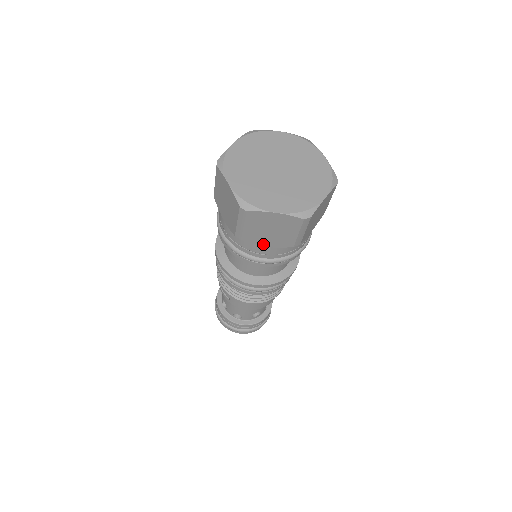
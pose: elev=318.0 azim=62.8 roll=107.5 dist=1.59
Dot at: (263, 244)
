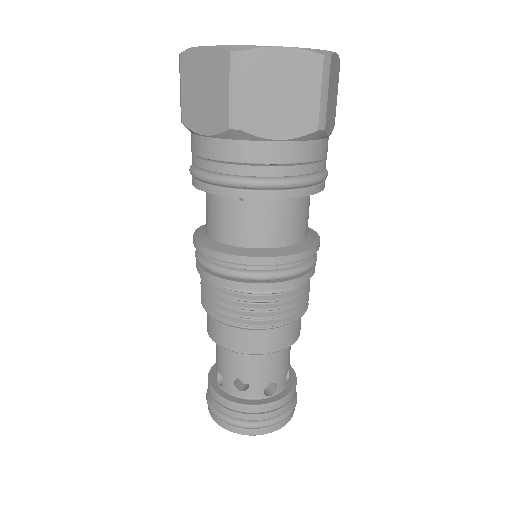
Dot at: (201, 129)
